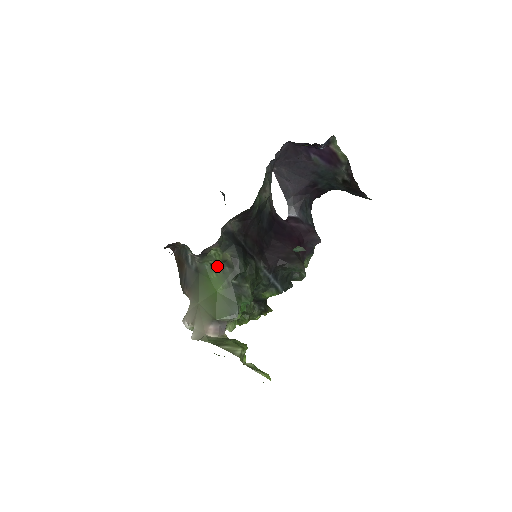
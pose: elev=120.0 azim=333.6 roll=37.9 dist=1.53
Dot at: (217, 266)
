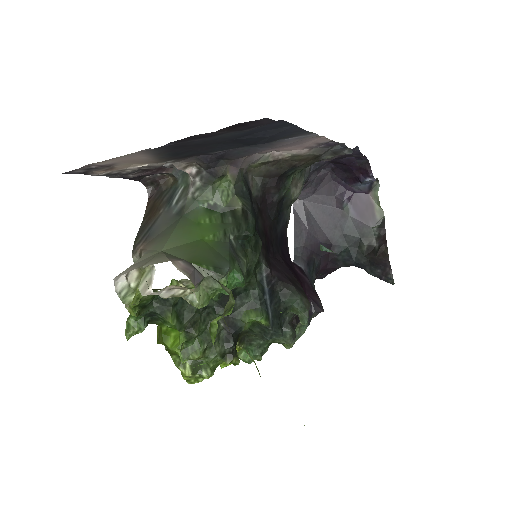
Dot at: (216, 211)
